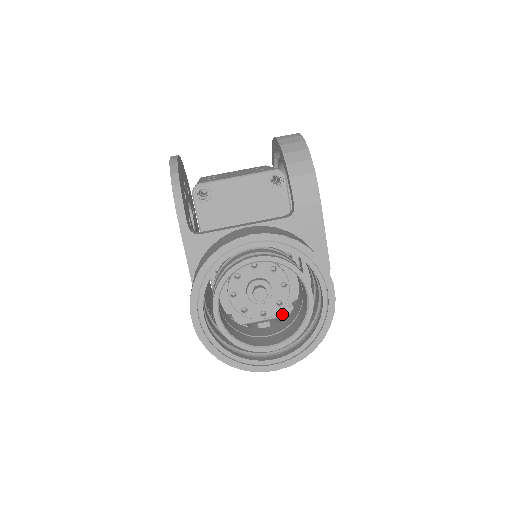
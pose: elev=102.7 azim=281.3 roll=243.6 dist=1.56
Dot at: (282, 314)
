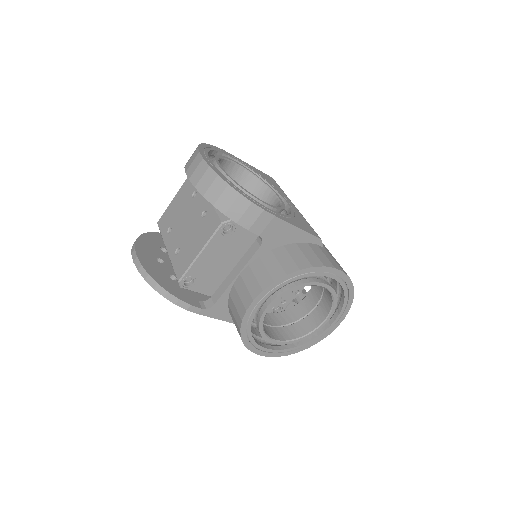
Dot at: occluded
